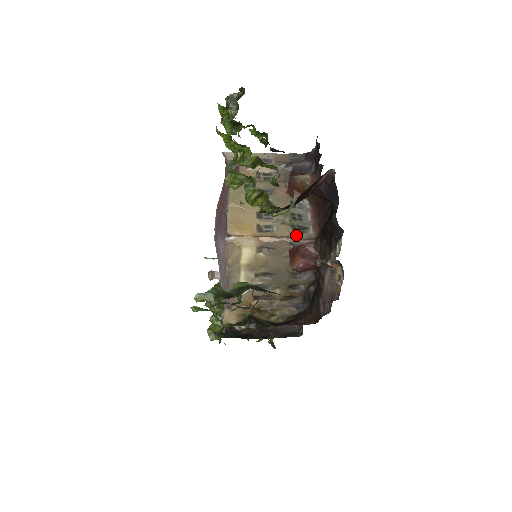
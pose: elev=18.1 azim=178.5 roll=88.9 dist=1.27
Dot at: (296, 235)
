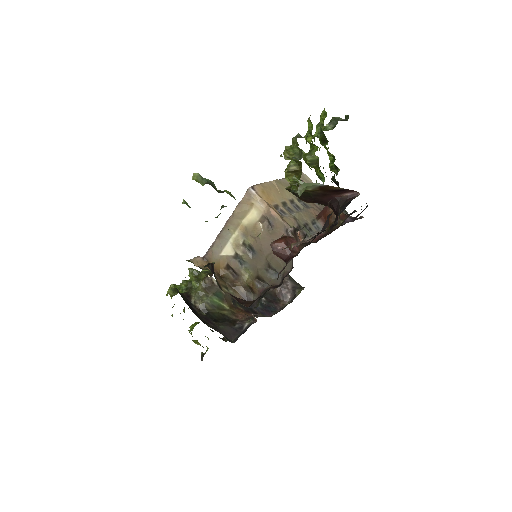
Dot at: occluded
